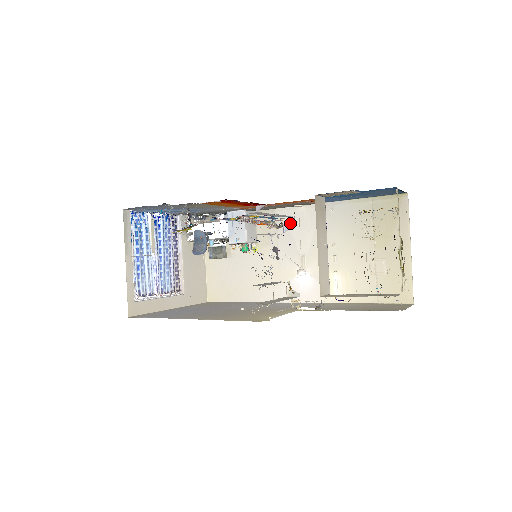
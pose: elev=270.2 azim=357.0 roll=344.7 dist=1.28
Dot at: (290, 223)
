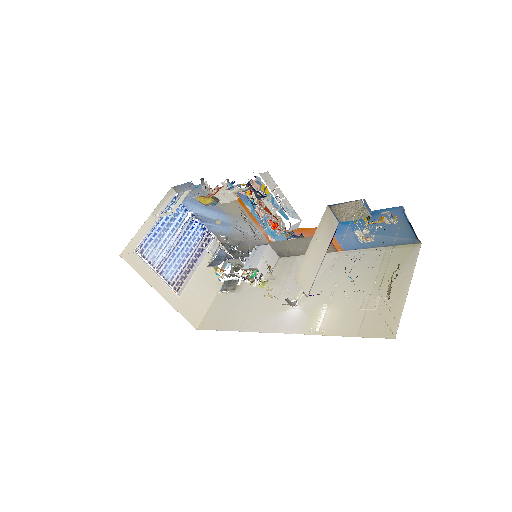
Dot at: (297, 225)
